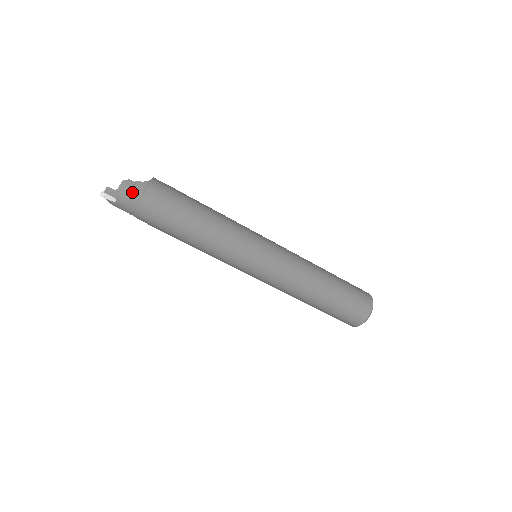
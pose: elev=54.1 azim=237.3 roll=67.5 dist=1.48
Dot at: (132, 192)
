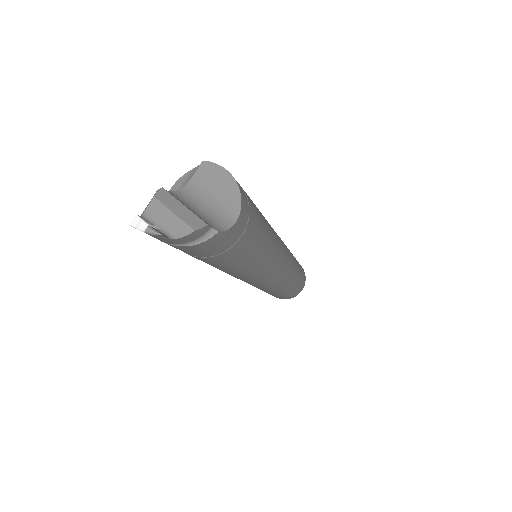
Dot at: (195, 245)
